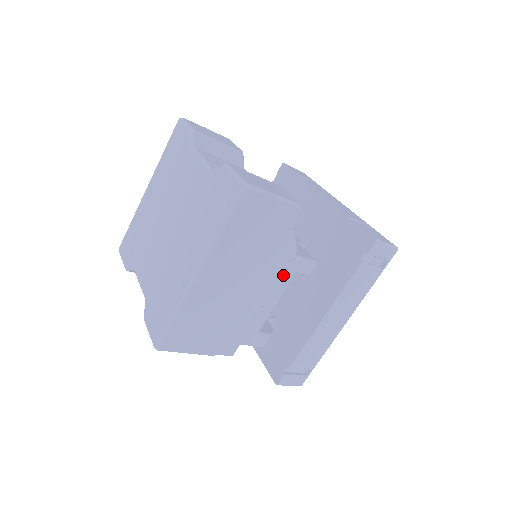
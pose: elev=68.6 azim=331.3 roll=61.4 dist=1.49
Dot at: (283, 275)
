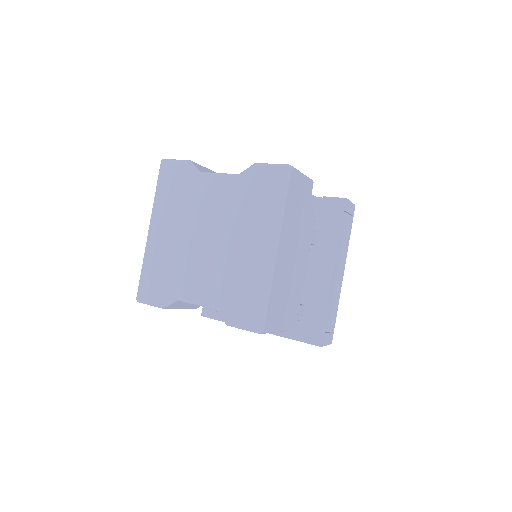
Dot at: occluded
